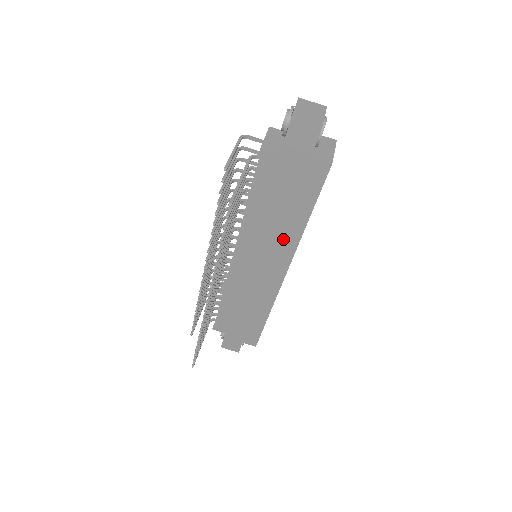
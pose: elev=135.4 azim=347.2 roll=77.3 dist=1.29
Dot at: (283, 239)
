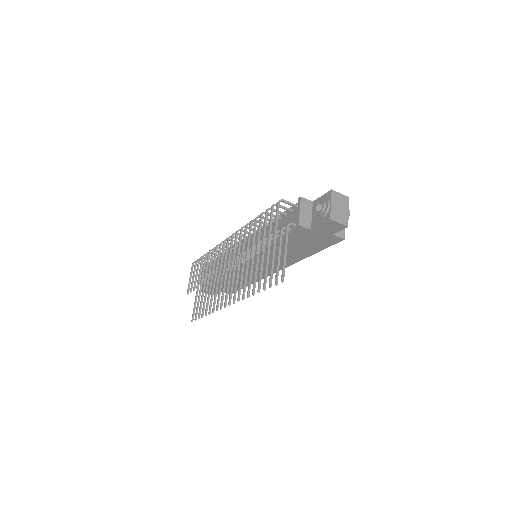
Dot at: (286, 259)
